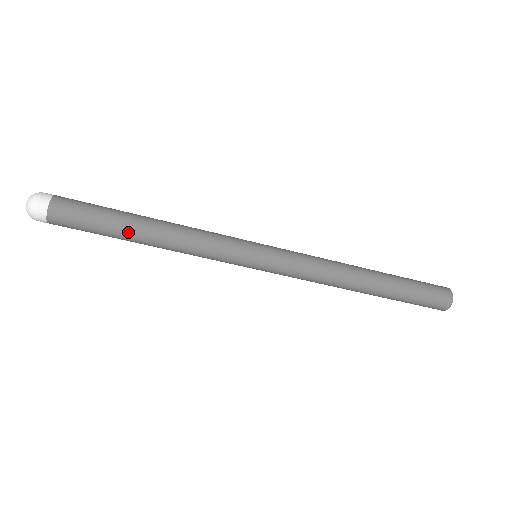
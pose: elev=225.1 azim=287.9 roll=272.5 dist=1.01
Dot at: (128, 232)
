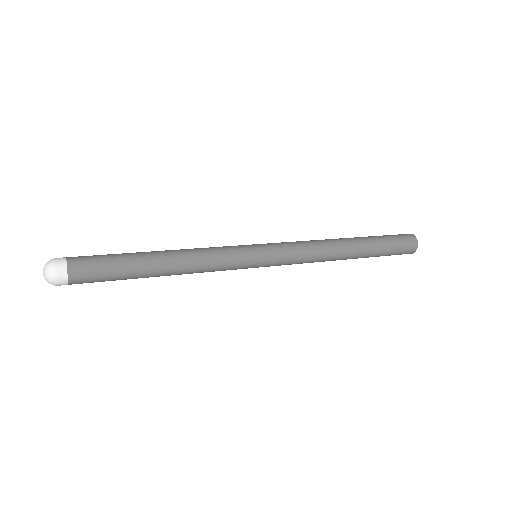
Dot at: (145, 275)
